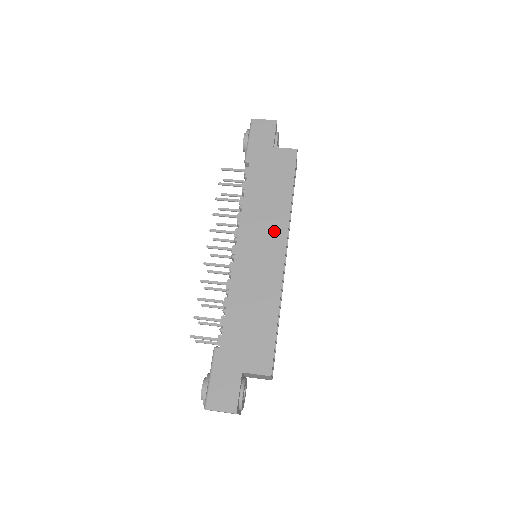
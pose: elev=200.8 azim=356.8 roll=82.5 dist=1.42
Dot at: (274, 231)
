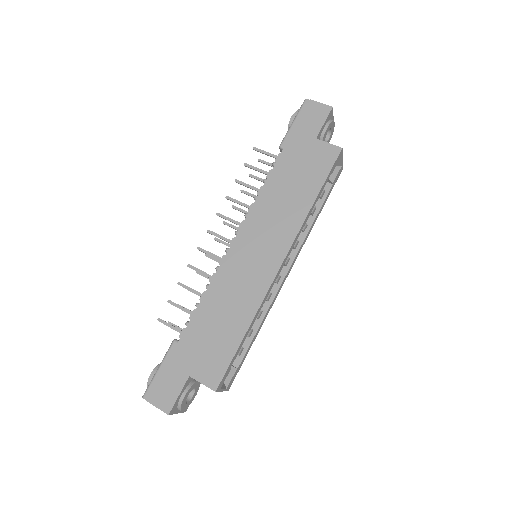
Dot at: (279, 237)
